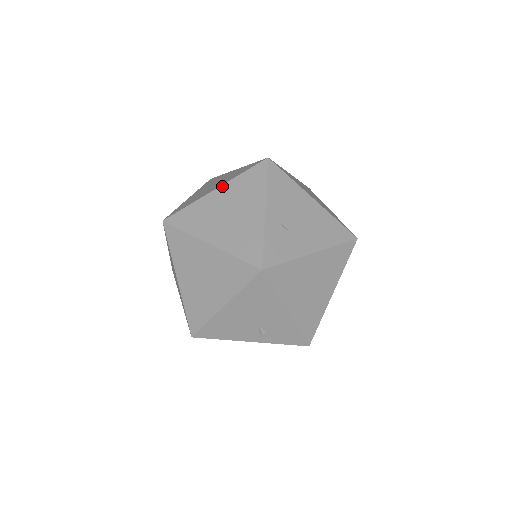
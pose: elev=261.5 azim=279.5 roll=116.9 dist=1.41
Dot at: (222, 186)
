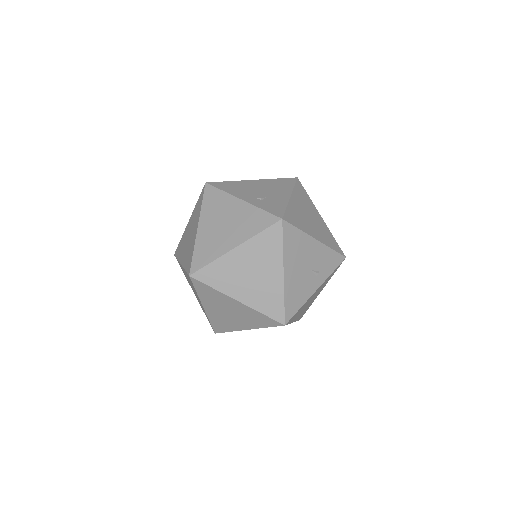
Dot at: (199, 221)
